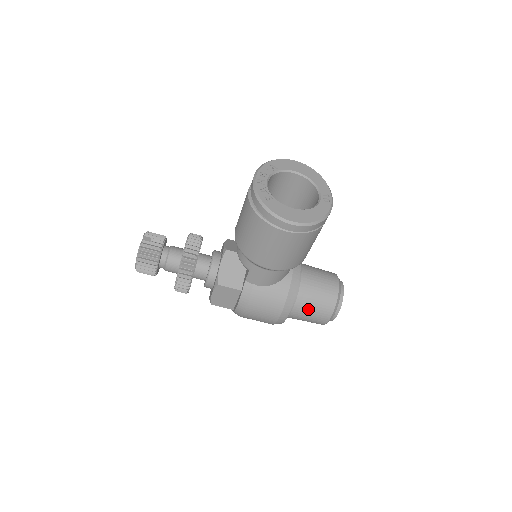
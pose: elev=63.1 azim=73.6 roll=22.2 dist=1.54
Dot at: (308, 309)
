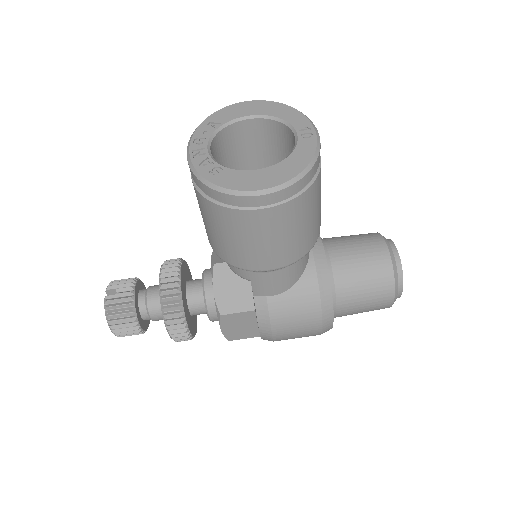
Dot at: (358, 297)
